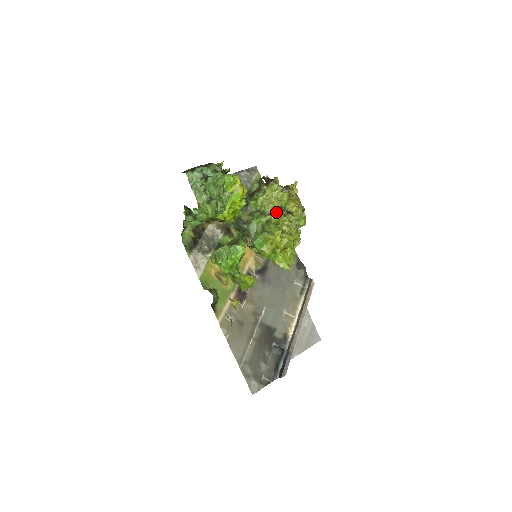
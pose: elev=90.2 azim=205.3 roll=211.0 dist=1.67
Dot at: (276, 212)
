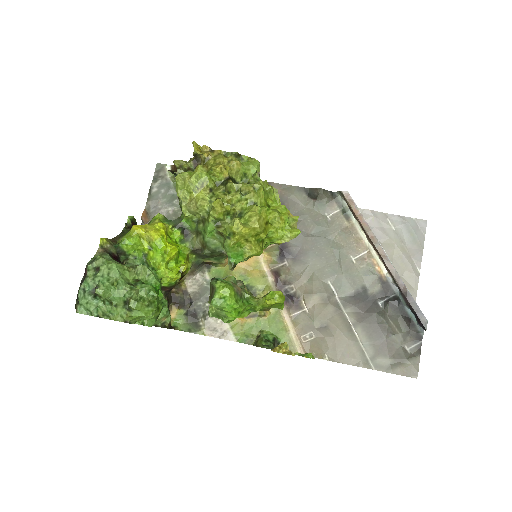
Dot at: occluded
